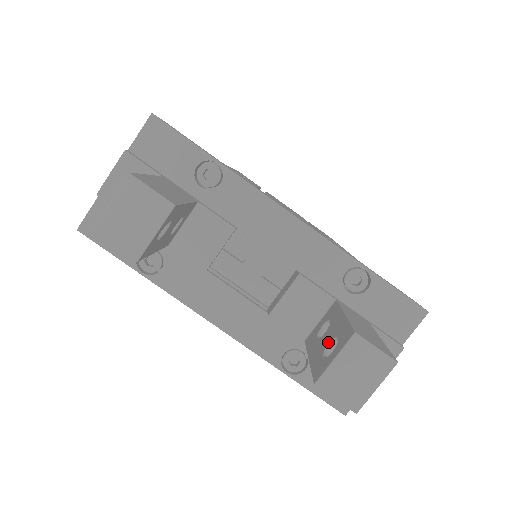
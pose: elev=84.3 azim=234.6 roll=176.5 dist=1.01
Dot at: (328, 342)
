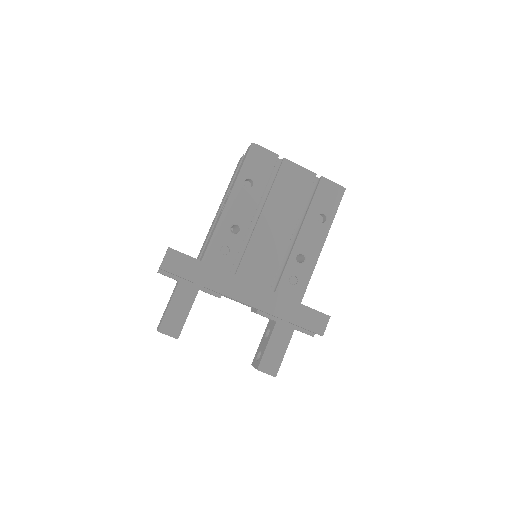
Dot at: (261, 350)
